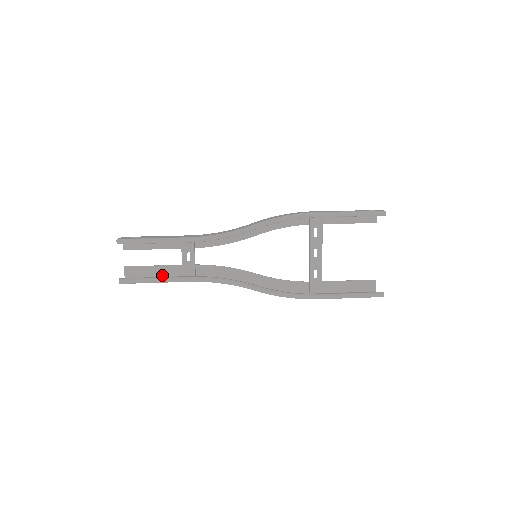
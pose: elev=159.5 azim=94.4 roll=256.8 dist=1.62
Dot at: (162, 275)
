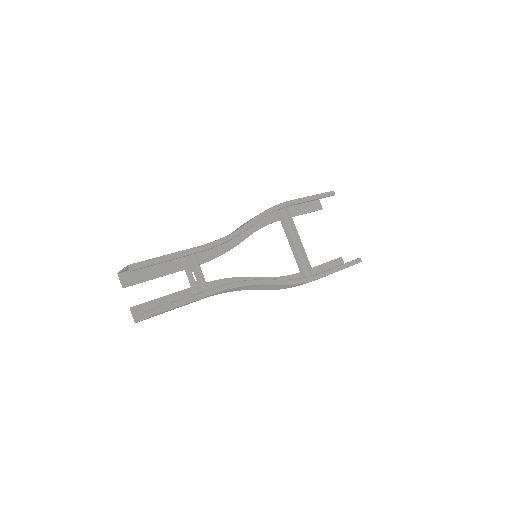
Dot at: occluded
